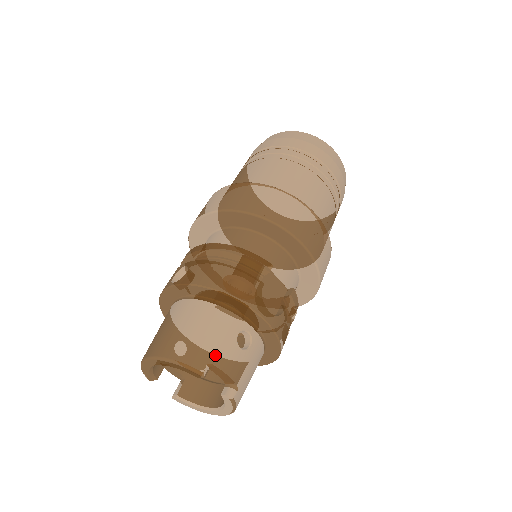
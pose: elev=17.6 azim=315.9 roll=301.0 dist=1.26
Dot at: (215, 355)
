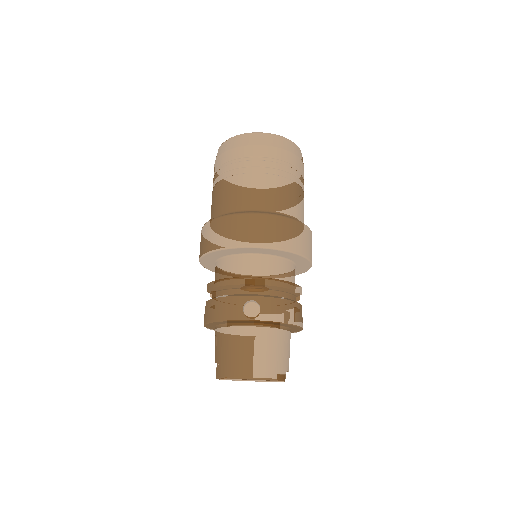
Dot at: (287, 365)
